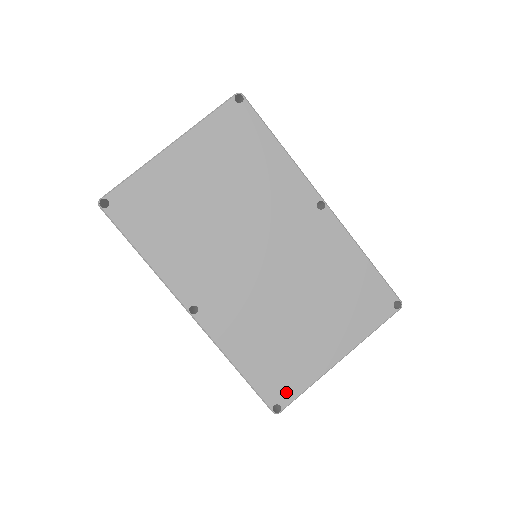
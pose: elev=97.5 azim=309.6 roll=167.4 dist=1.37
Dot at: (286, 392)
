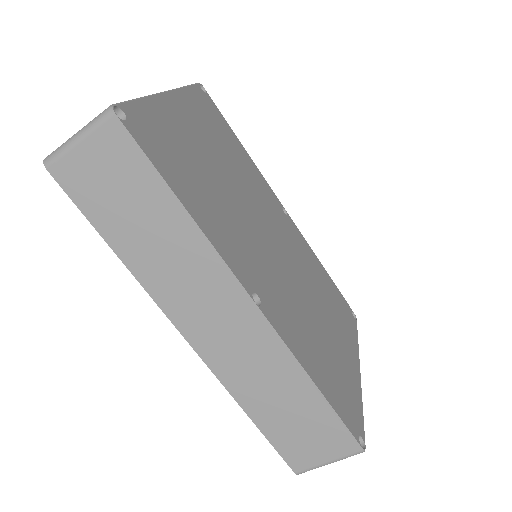
Dot at: (356, 417)
